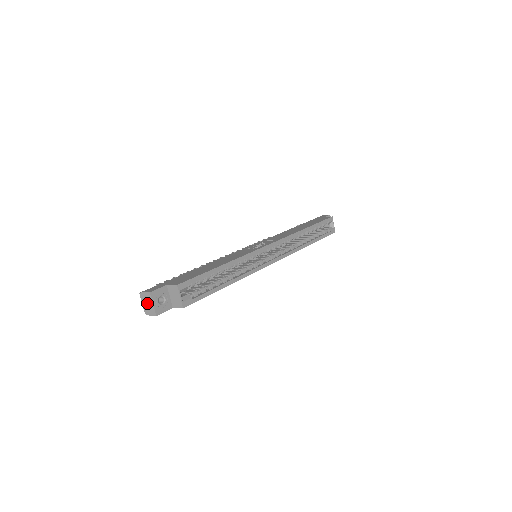
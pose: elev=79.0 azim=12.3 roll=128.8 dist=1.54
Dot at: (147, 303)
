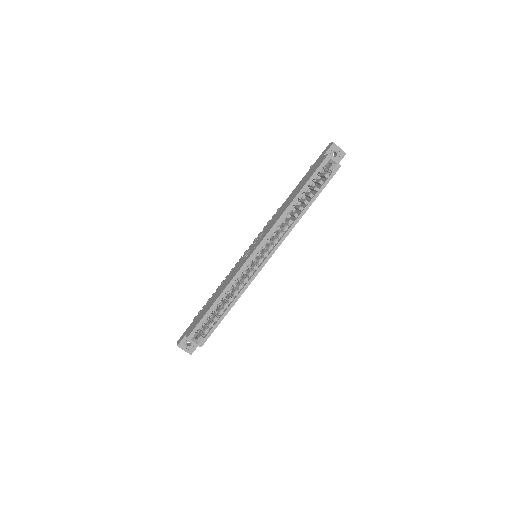
Dot at: occluded
